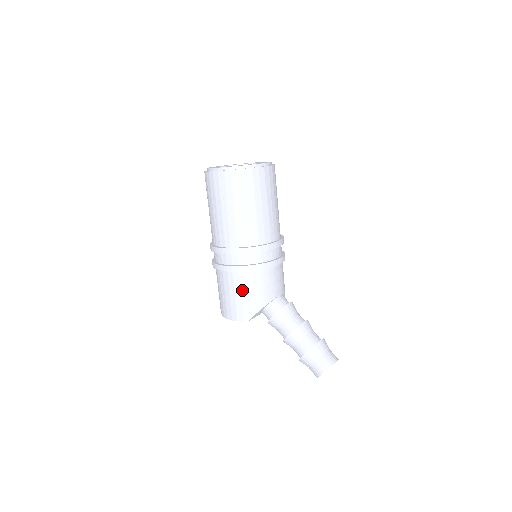
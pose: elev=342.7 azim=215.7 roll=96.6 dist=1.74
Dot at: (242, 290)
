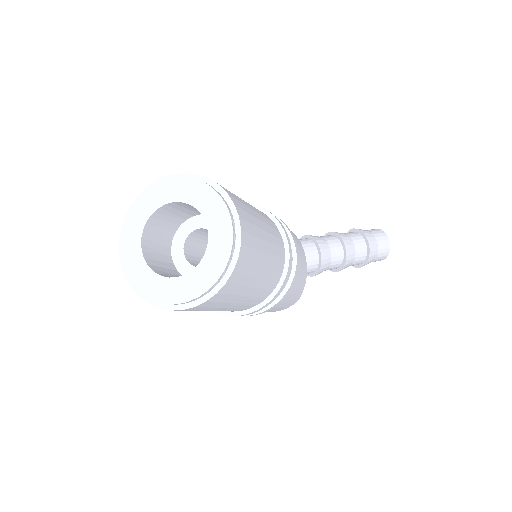
Dot at: (284, 301)
